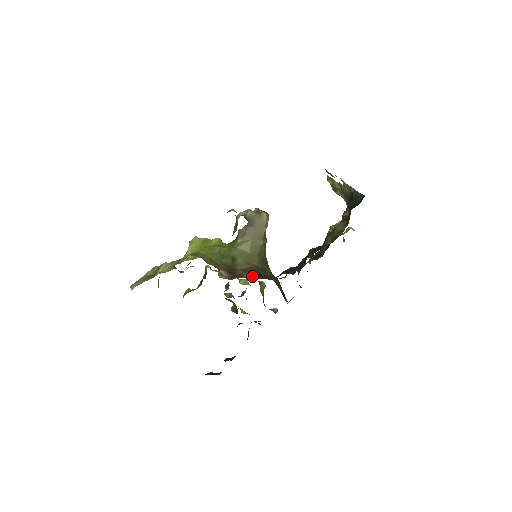
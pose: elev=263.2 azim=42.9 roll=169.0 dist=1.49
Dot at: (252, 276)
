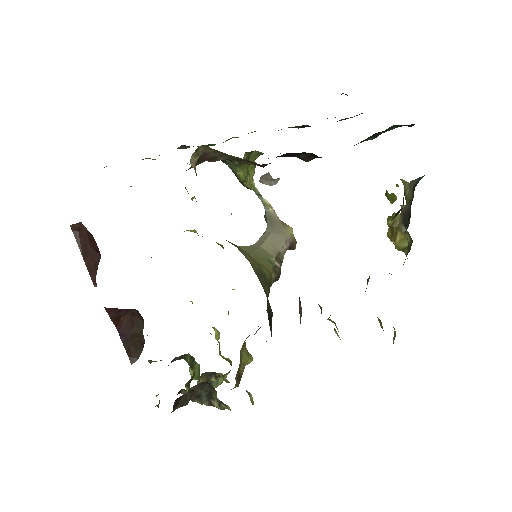
Dot at: occluded
